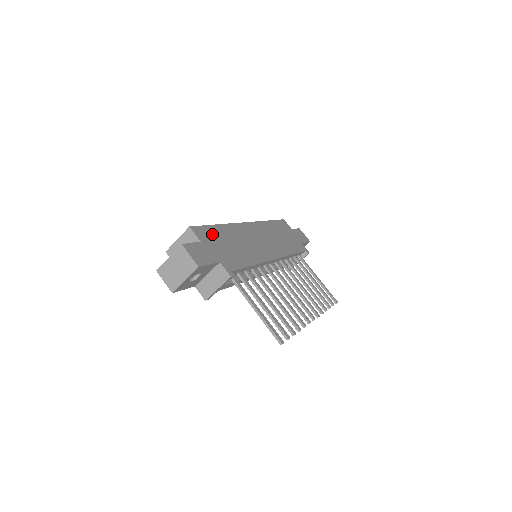
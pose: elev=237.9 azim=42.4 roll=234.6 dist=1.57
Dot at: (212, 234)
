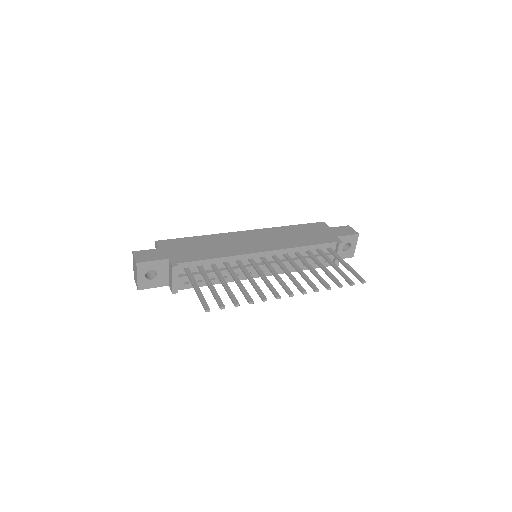
Dot at: (180, 243)
